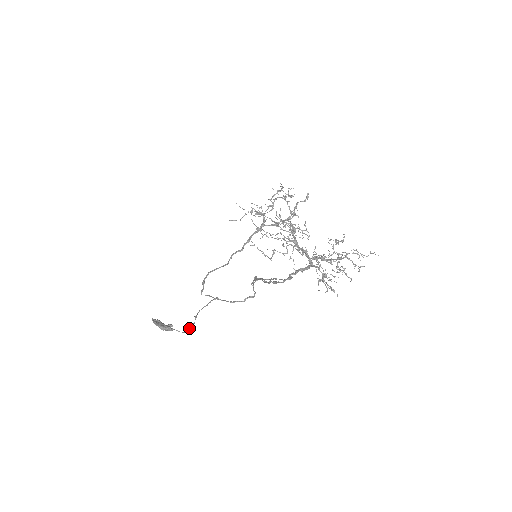
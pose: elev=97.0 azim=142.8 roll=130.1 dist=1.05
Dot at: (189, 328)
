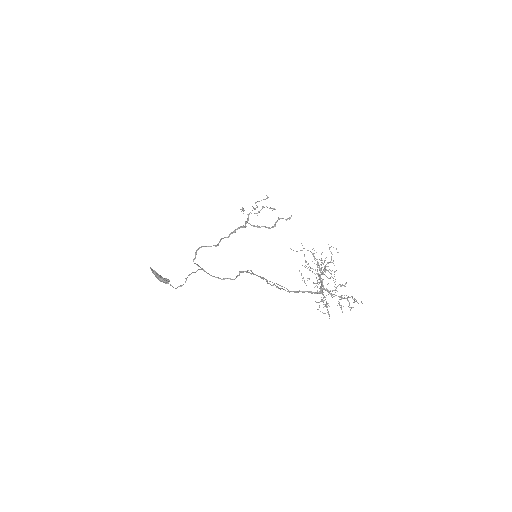
Dot at: (180, 286)
